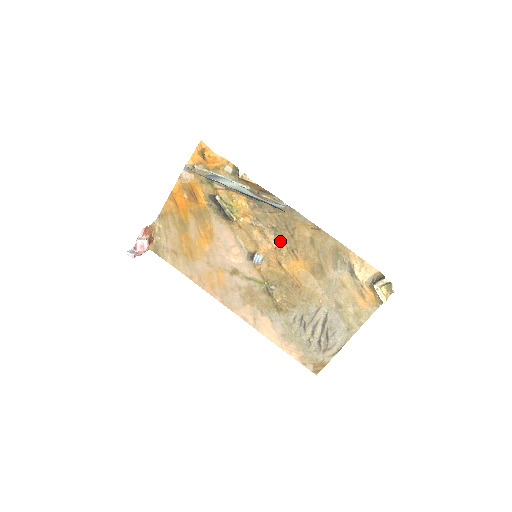
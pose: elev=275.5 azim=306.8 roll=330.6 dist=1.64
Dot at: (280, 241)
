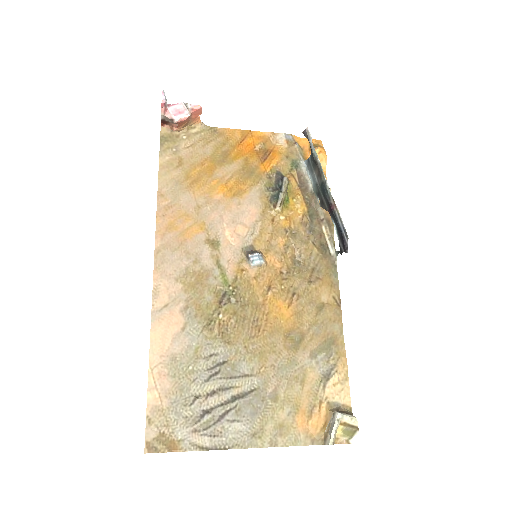
Dot at: (293, 273)
